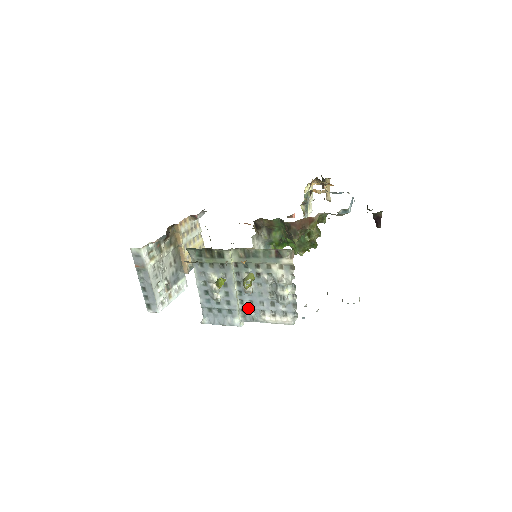
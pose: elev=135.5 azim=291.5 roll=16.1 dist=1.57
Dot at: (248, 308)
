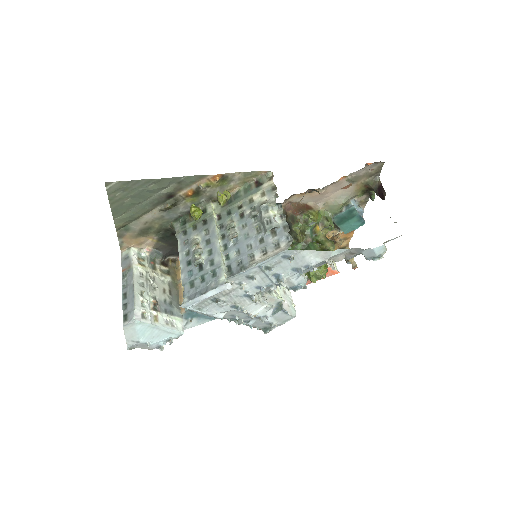
Dot at: (235, 261)
